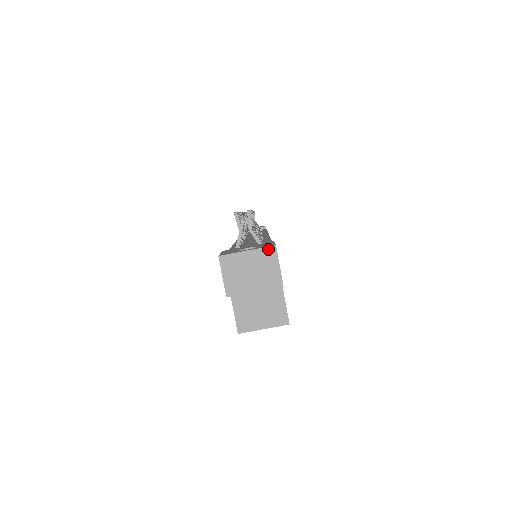
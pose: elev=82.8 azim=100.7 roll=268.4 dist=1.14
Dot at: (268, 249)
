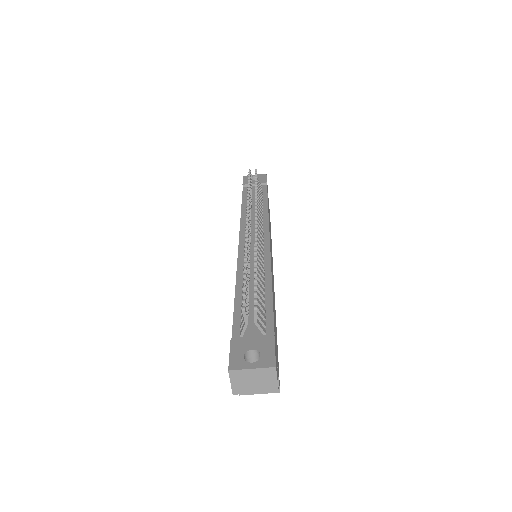
Dot at: (269, 369)
